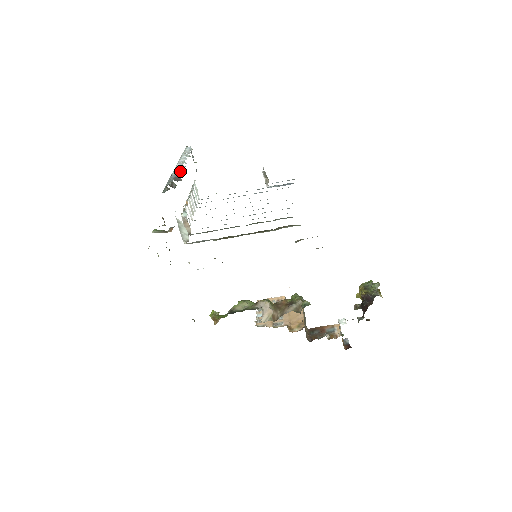
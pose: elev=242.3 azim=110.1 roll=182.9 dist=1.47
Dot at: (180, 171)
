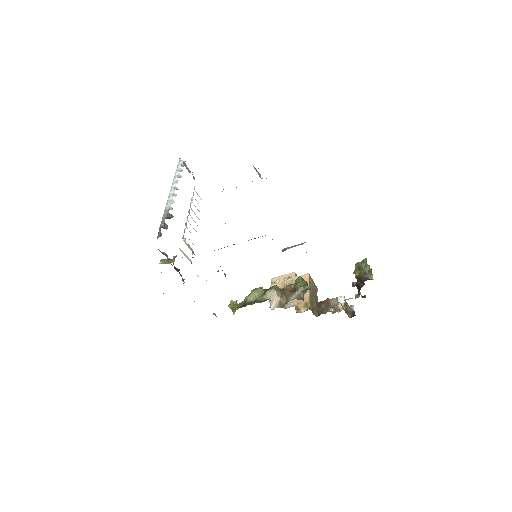
Dot at: (172, 202)
